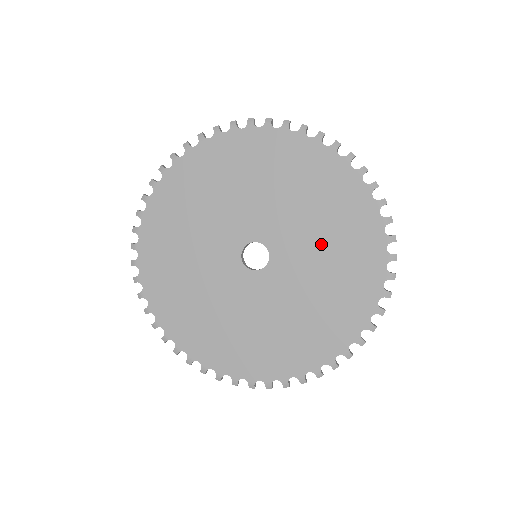
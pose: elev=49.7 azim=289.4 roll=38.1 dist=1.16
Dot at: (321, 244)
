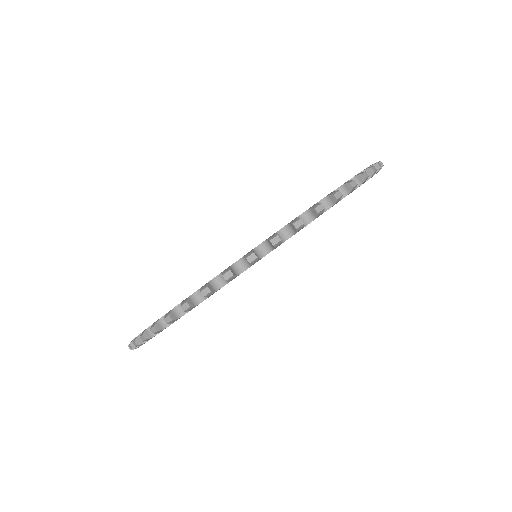
Dot at: occluded
